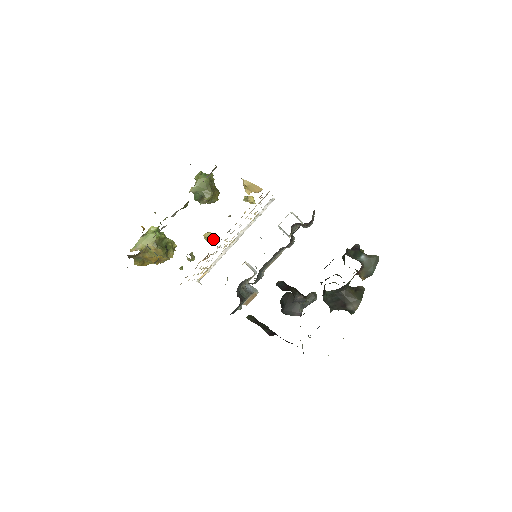
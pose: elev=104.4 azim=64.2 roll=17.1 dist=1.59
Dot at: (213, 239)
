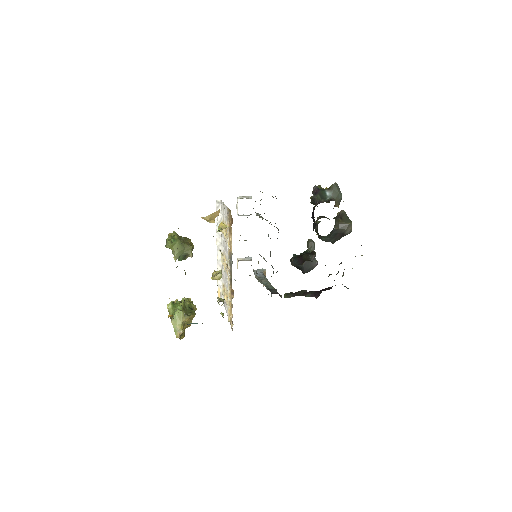
Dot at: occluded
